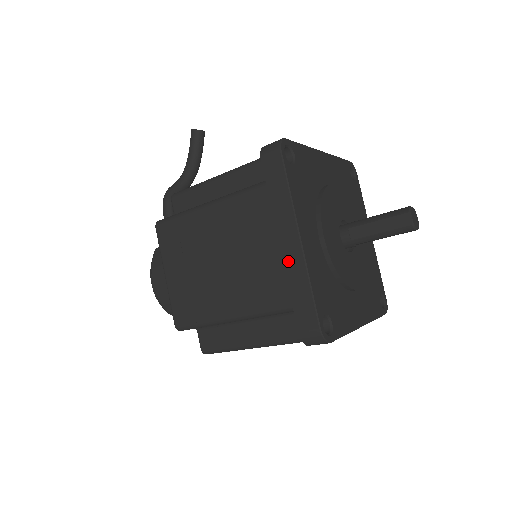
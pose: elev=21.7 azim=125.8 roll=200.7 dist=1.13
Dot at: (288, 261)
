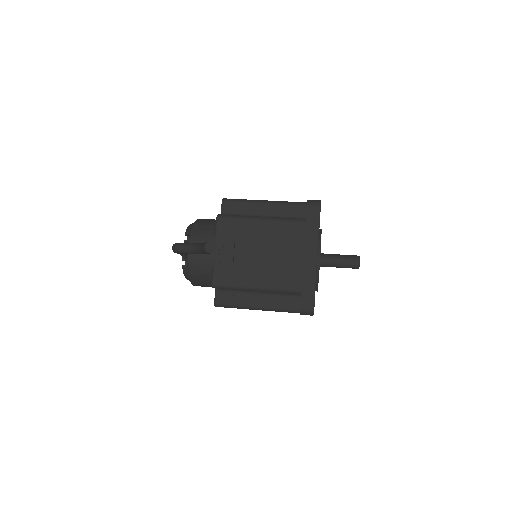
Dot at: occluded
